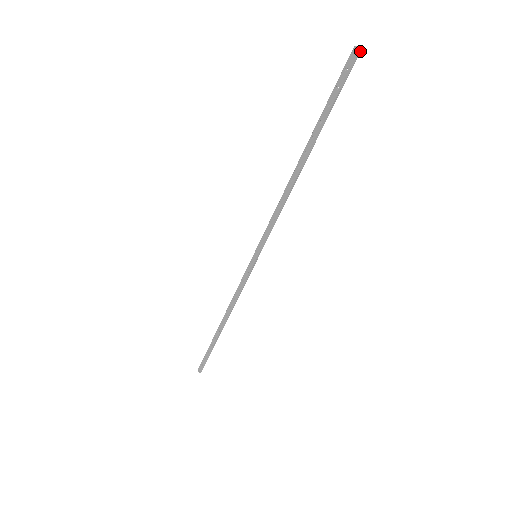
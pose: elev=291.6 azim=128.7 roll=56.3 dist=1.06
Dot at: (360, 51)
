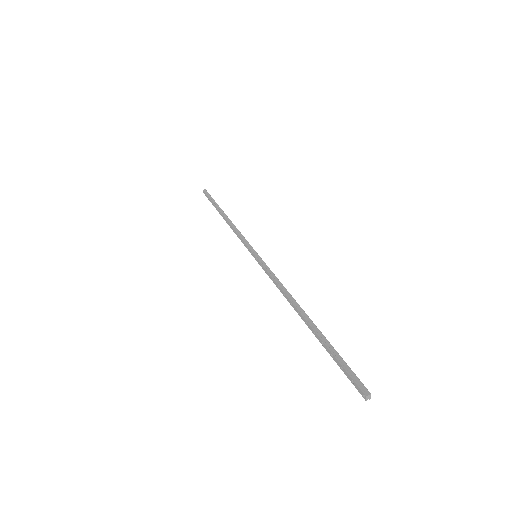
Dot at: (369, 397)
